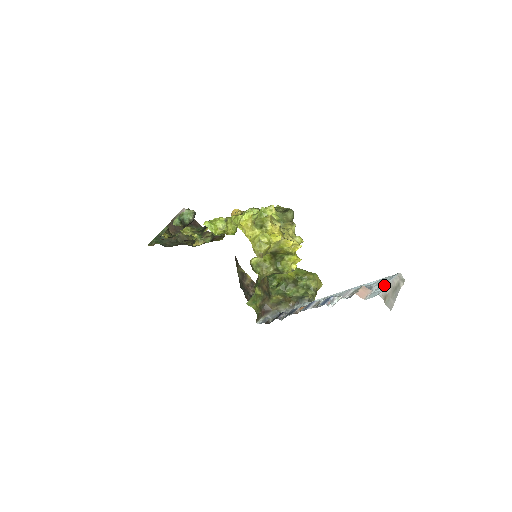
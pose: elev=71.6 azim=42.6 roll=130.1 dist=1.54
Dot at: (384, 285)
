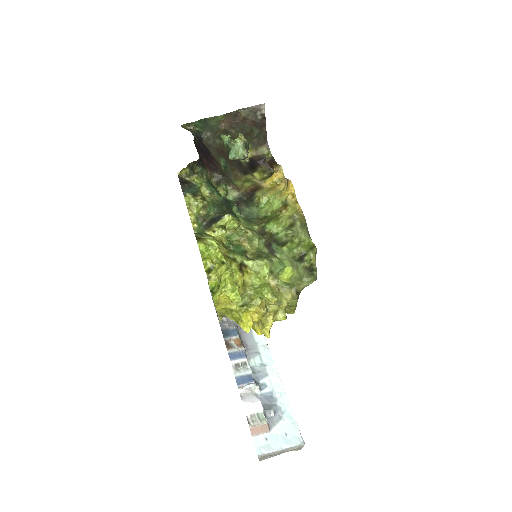
Dot at: (277, 445)
